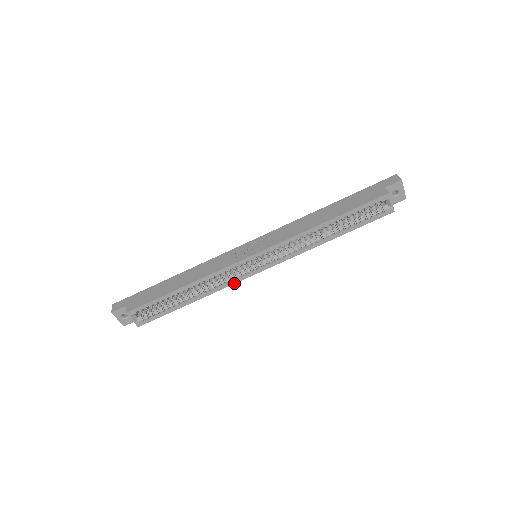
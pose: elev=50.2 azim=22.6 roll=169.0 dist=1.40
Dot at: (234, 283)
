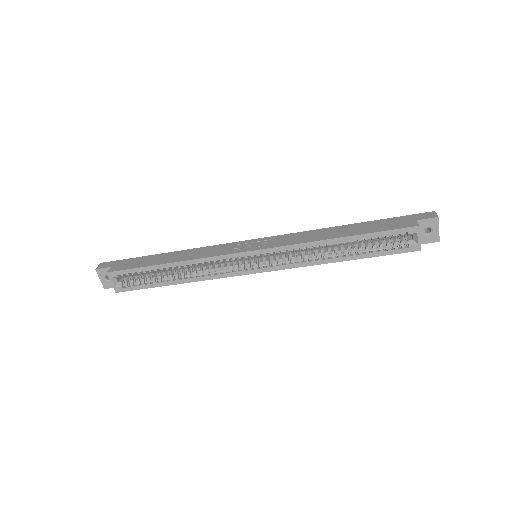
Dot at: (224, 277)
